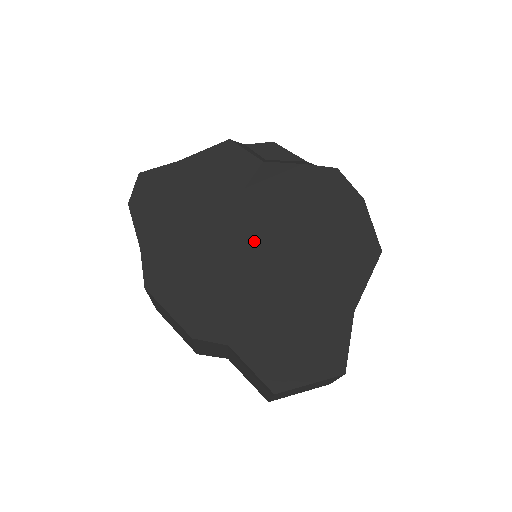
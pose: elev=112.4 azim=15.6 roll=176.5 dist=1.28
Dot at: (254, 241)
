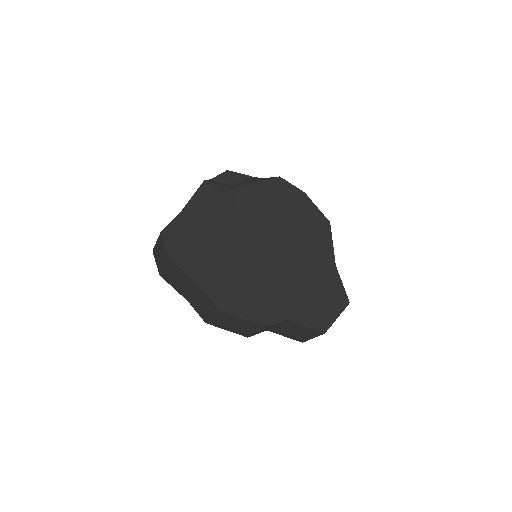
Dot at: (263, 248)
